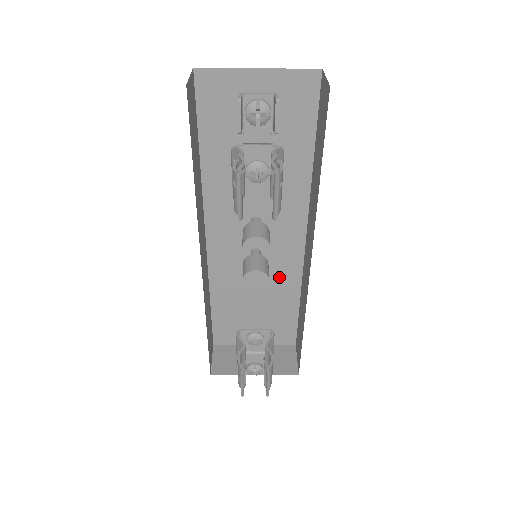
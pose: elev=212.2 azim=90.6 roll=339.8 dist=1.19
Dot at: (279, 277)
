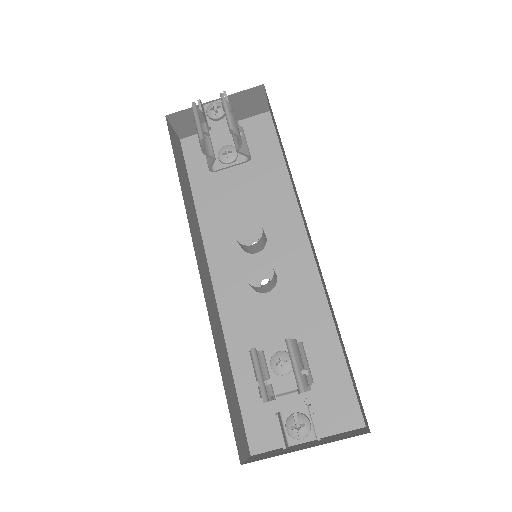
Dot at: (302, 311)
